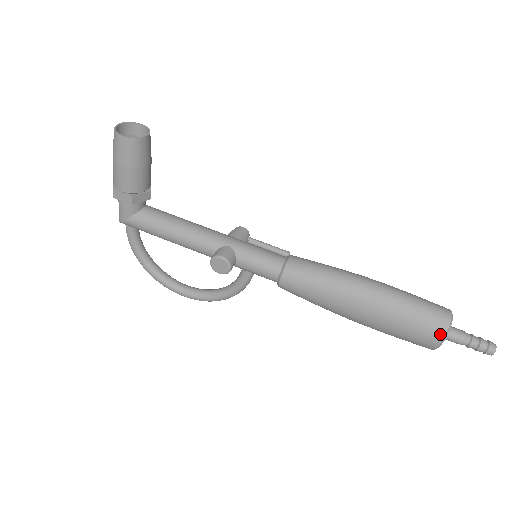
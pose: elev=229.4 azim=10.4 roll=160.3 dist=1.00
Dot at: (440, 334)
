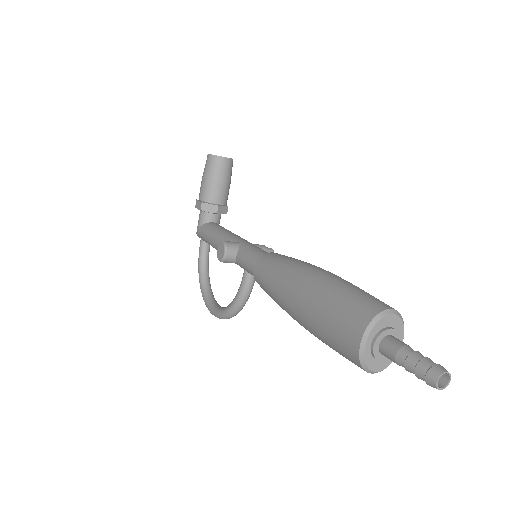
Dot at: (362, 325)
